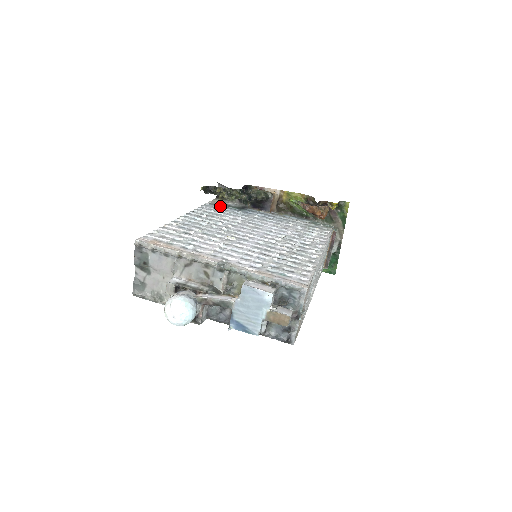
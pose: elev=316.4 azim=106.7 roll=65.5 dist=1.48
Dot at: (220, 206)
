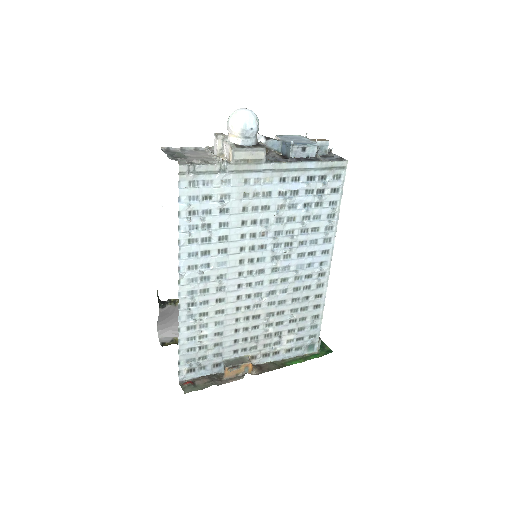
Dot at: occluded
